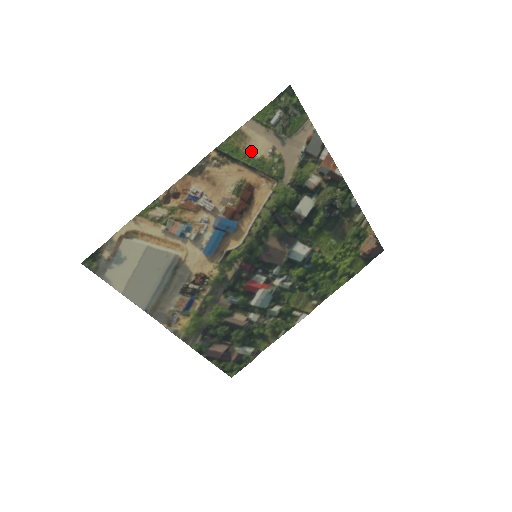
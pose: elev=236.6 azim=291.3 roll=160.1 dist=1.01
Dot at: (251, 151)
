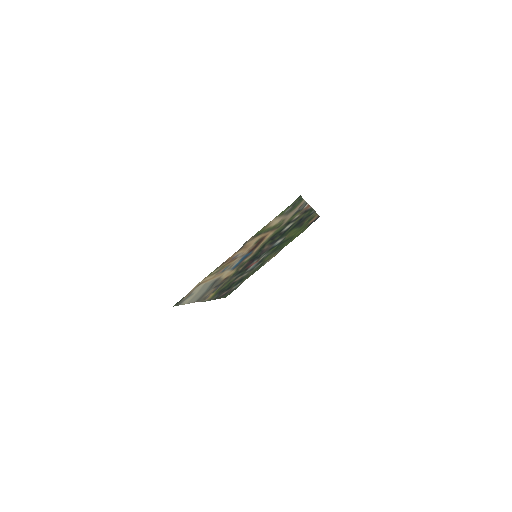
Dot at: (270, 227)
